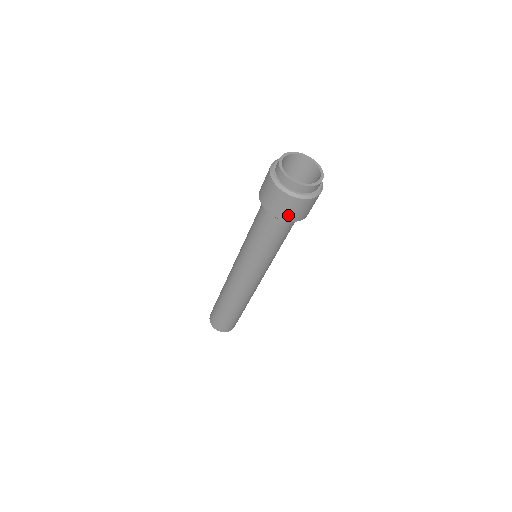
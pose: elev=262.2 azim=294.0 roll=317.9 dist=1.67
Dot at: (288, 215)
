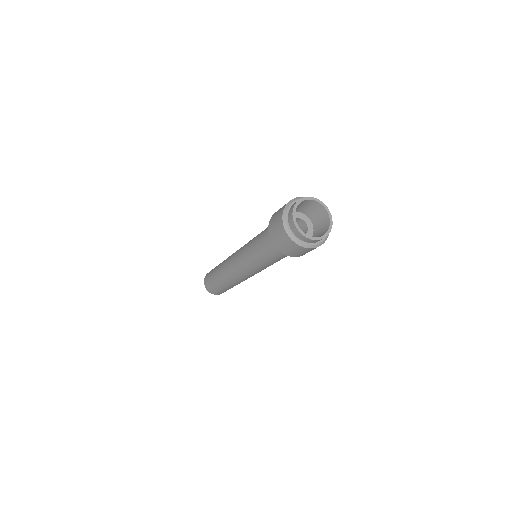
Dot at: (295, 254)
